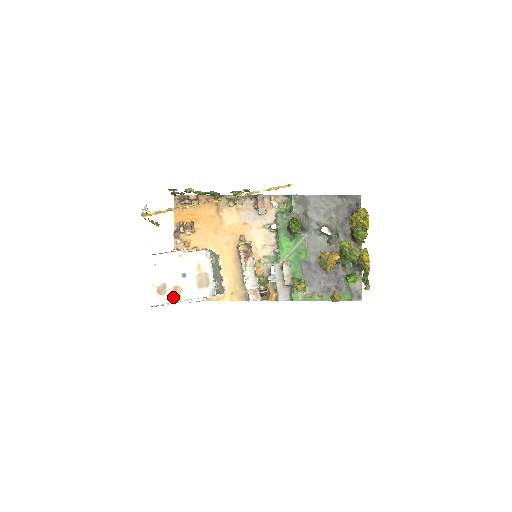
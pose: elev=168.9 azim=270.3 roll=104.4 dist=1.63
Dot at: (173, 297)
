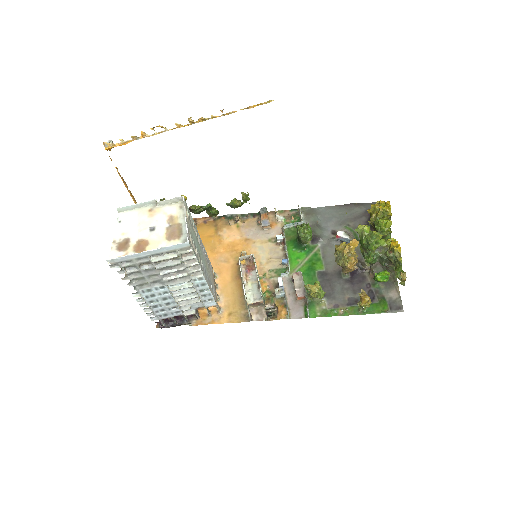
Dot at: (136, 252)
